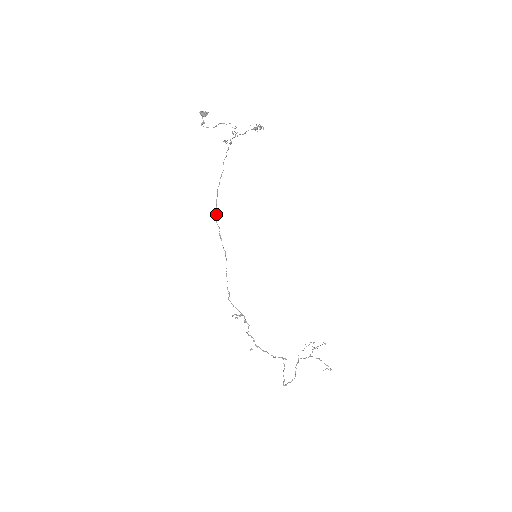
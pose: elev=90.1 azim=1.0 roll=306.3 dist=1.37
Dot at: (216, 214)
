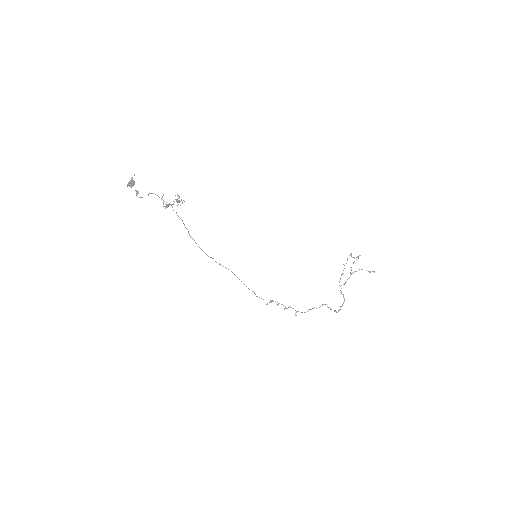
Dot at: occluded
